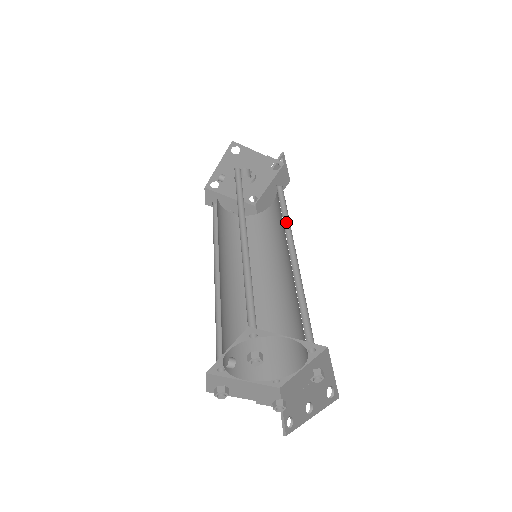
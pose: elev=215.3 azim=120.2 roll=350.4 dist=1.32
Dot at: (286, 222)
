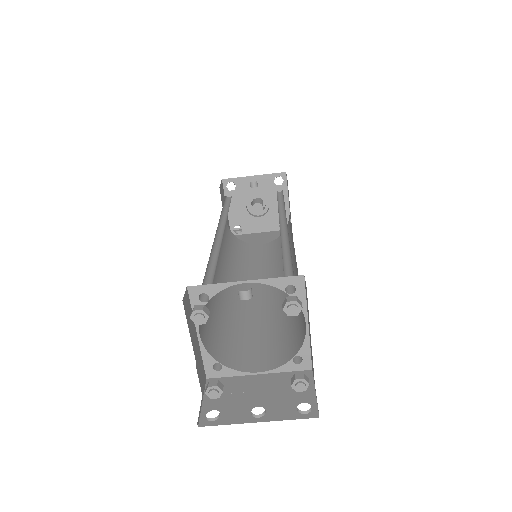
Dot at: occluded
